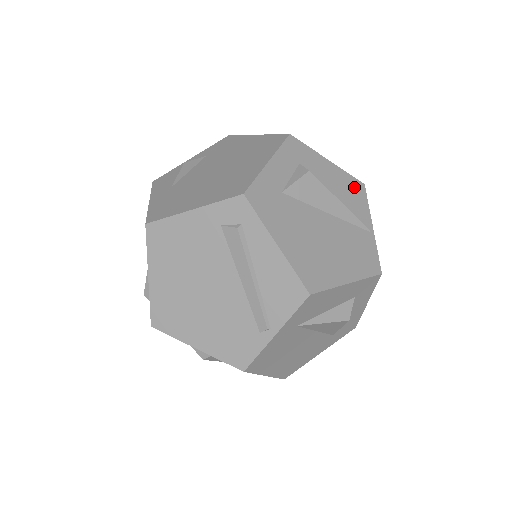
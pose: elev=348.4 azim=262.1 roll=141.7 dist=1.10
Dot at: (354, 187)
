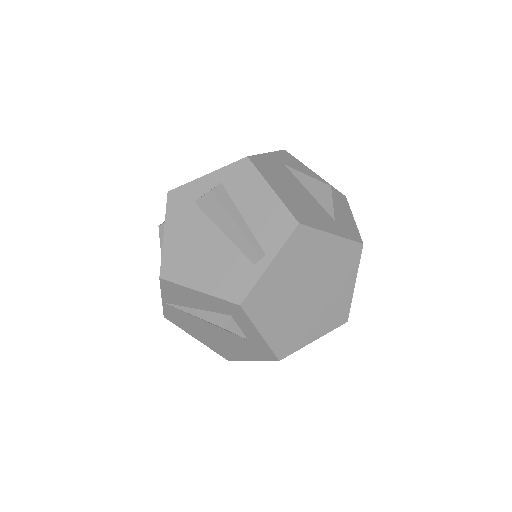
Dot at: occluded
